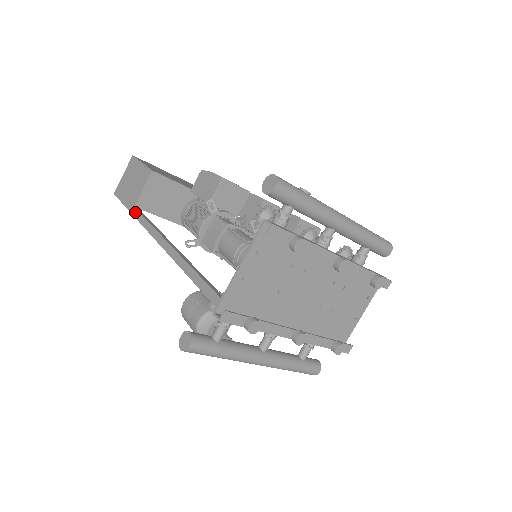
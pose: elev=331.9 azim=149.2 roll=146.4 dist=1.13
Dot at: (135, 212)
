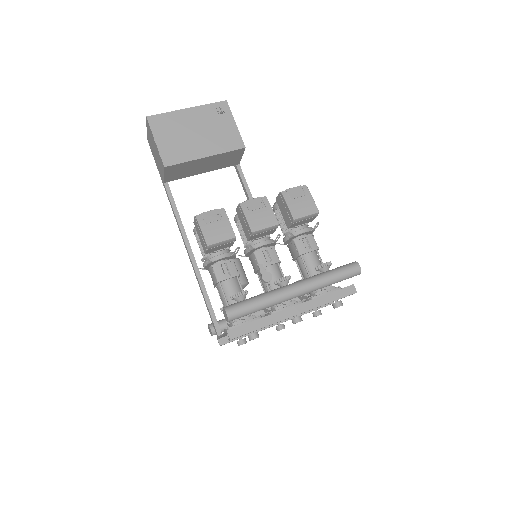
Dot at: (165, 190)
